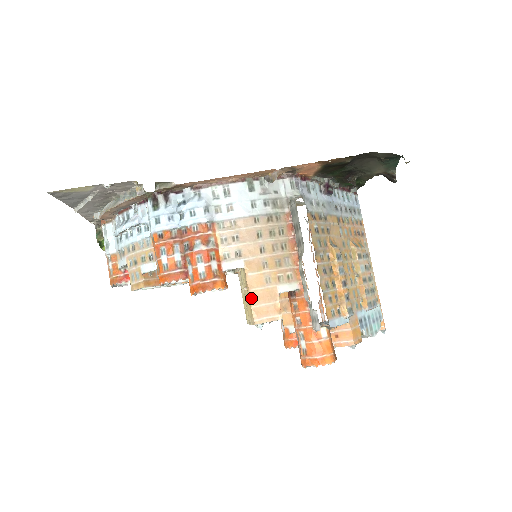
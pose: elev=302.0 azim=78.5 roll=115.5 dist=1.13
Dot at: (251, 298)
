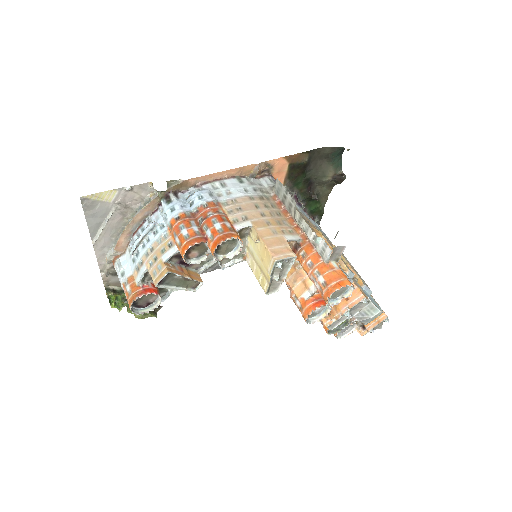
Dot at: (265, 244)
